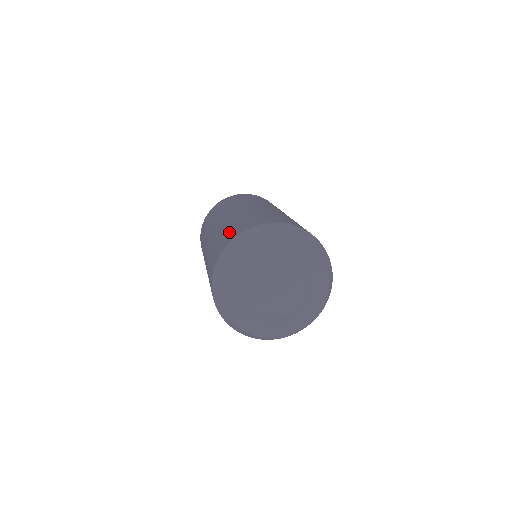
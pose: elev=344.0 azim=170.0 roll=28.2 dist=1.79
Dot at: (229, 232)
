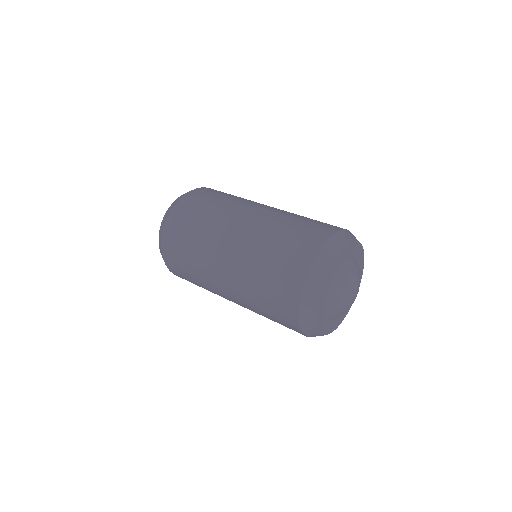
Dot at: (284, 261)
